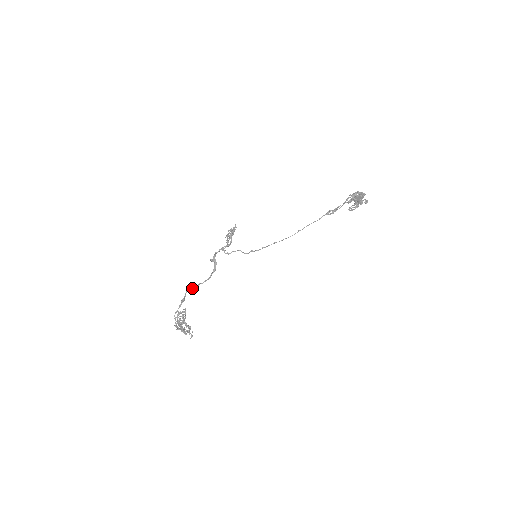
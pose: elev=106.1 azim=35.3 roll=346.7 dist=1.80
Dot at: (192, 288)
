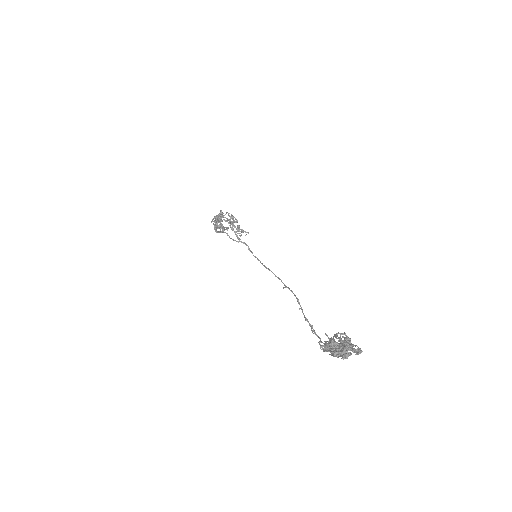
Dot at: occluded
